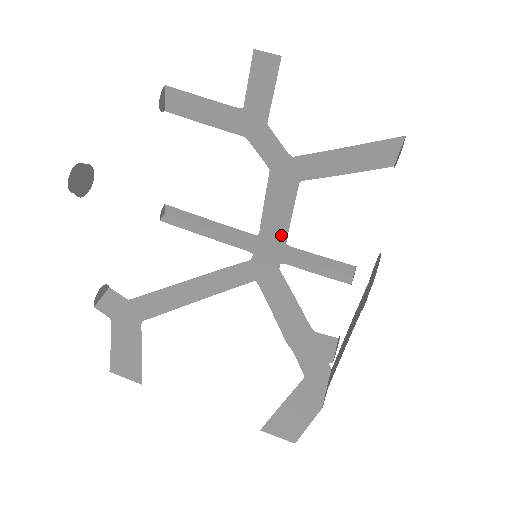
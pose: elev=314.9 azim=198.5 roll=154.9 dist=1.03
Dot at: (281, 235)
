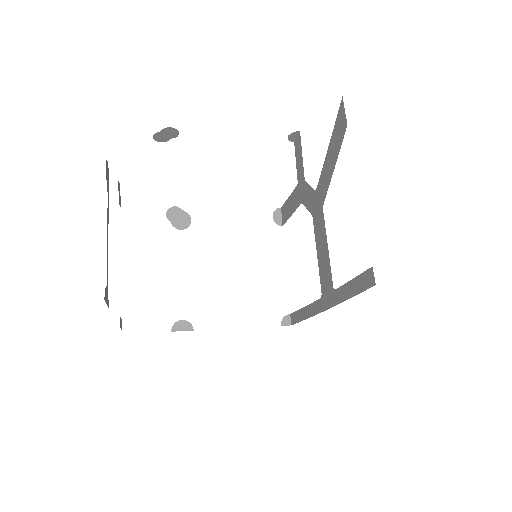
Dot at: (330, 280)
